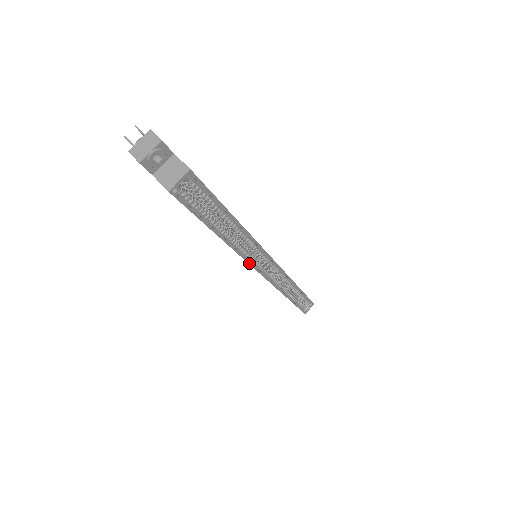
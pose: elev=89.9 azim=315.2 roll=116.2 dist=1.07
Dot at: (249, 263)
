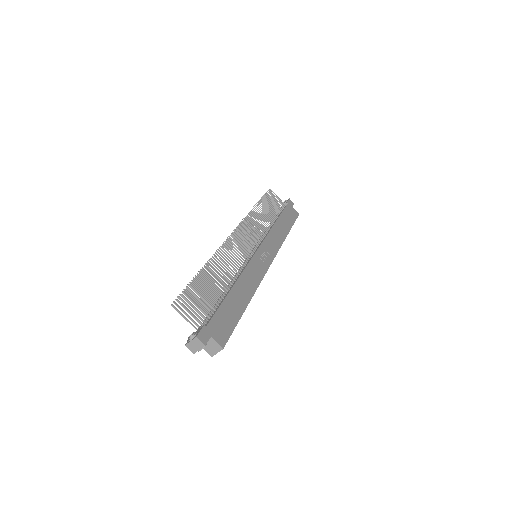
Dot at: occluded
